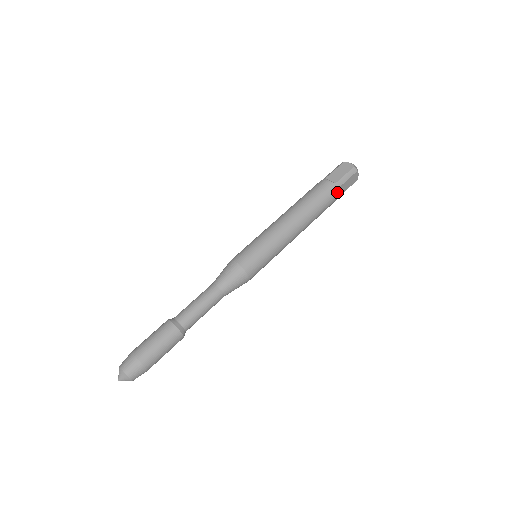
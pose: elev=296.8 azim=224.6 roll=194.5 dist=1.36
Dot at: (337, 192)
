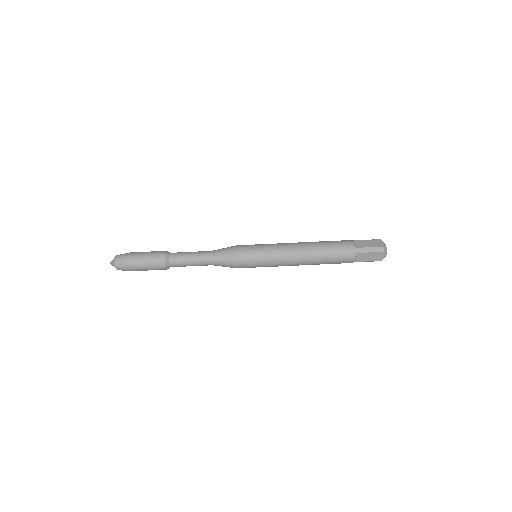
Dot at: (353, 255)
